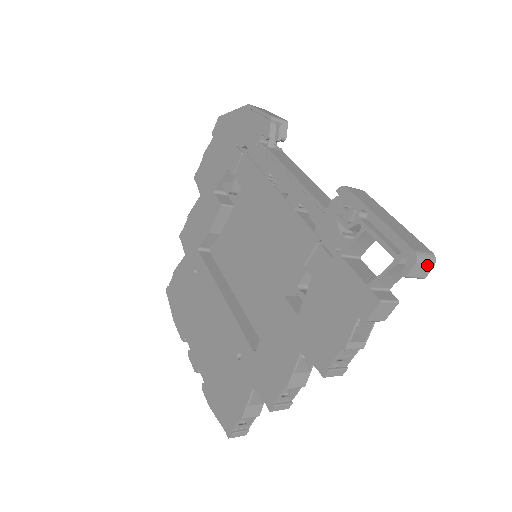
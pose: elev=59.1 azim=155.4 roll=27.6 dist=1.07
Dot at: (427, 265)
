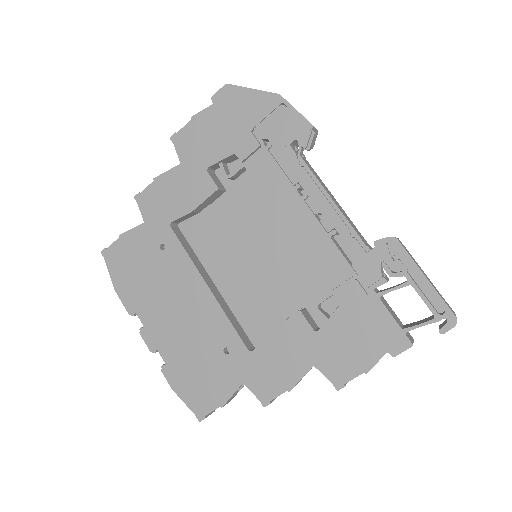
Dot at: occluded
